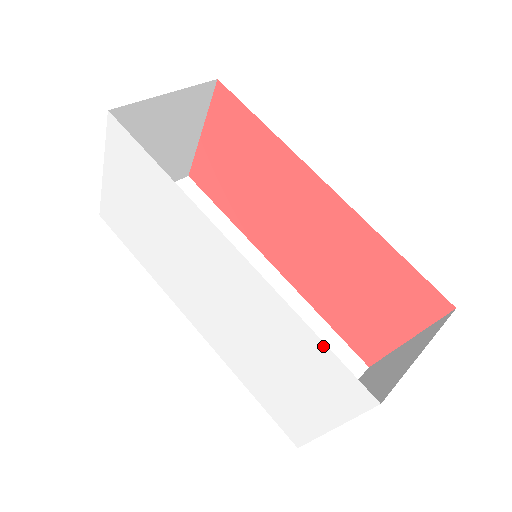
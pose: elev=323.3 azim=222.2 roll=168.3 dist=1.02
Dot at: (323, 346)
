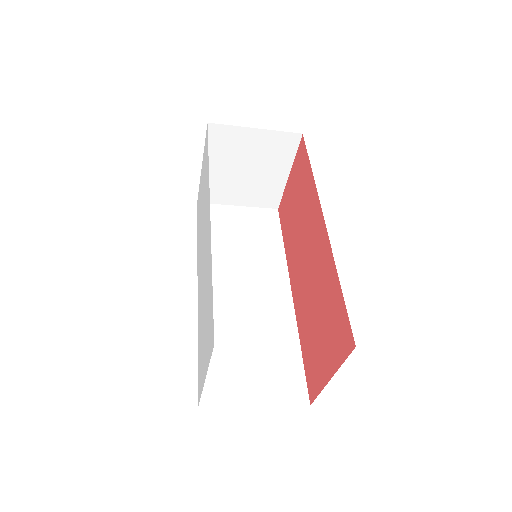
Dot at: (212, 293)
